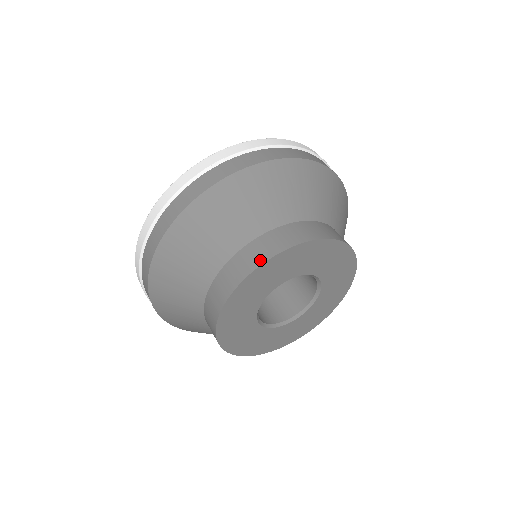
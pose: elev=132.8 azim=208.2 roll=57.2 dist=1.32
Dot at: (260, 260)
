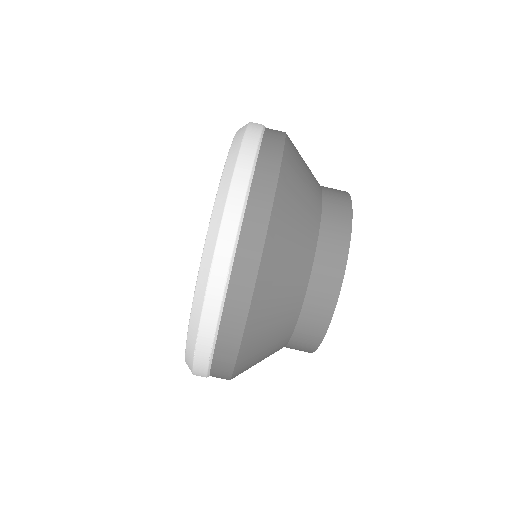
Dot at: (332, 301)
